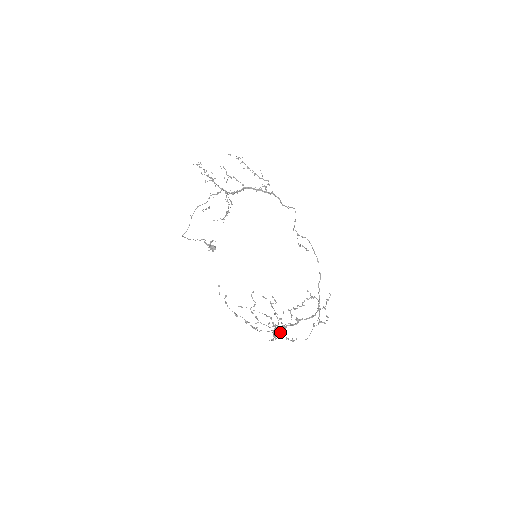
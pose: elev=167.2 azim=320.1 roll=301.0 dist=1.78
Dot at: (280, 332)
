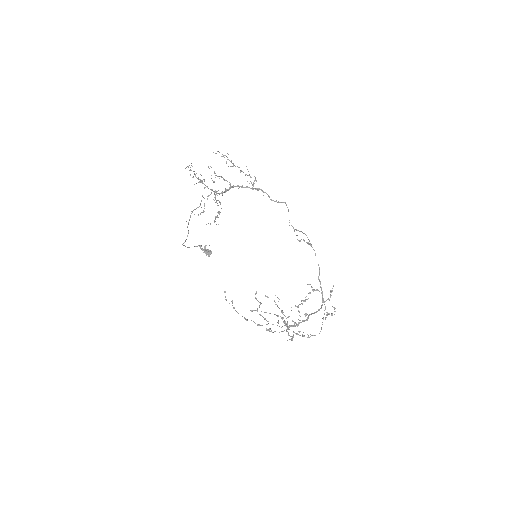
Dot at: (298, 331)
